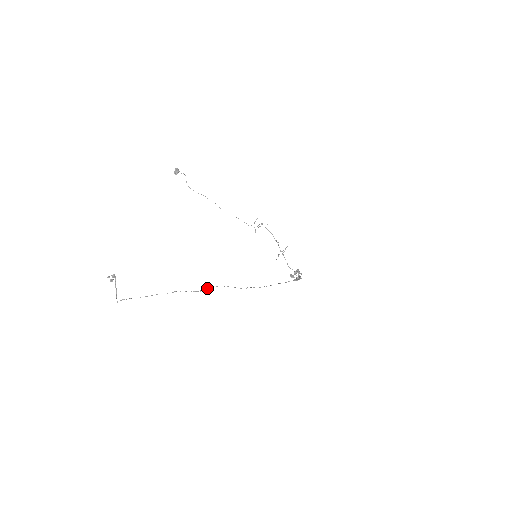
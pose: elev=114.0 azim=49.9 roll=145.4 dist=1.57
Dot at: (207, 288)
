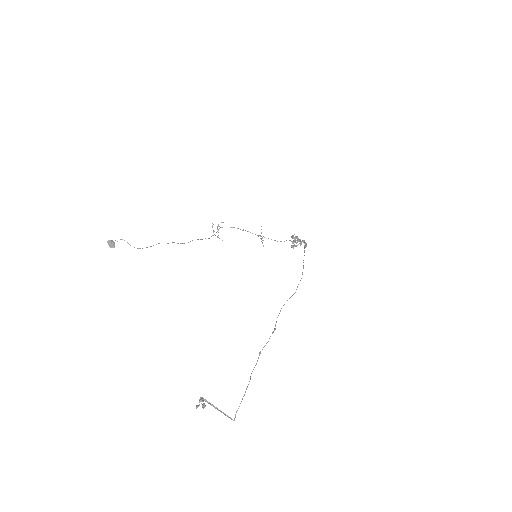
Dot at: (276, 321)
